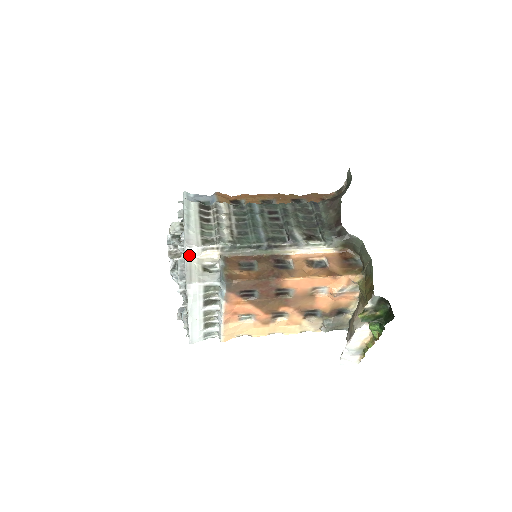
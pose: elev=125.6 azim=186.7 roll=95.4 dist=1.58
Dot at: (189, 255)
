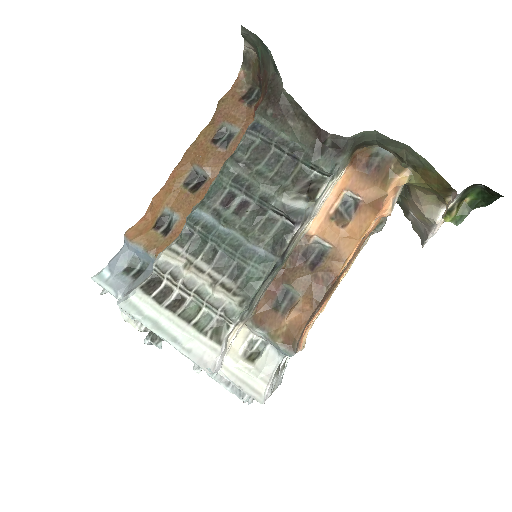
Dot at: (219, 368)
